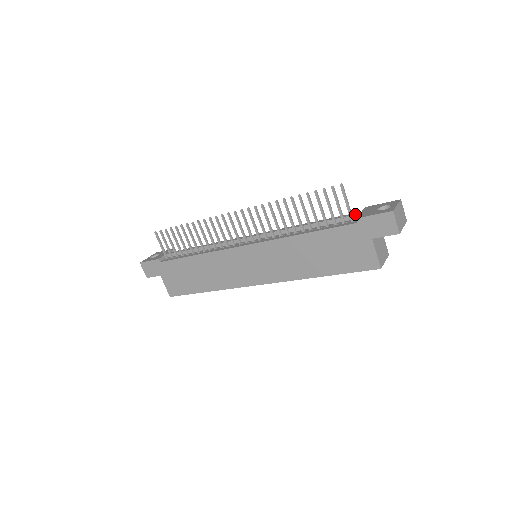
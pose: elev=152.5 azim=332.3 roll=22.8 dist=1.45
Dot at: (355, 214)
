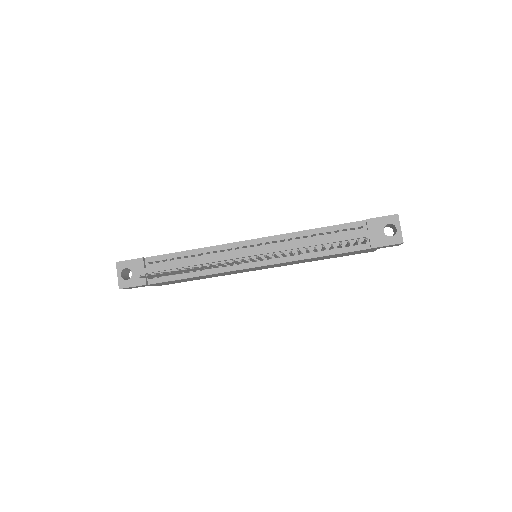
Dot at: (365, 237)
